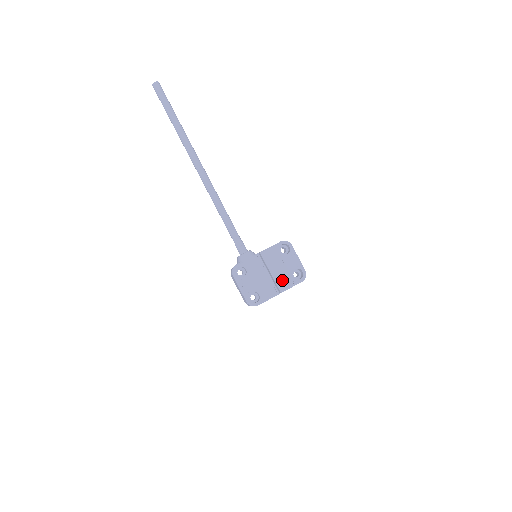
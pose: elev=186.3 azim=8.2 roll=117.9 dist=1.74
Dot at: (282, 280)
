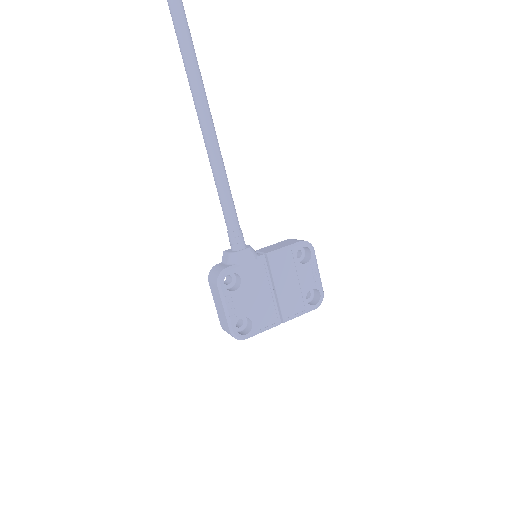
Dot at: (290, 303)
